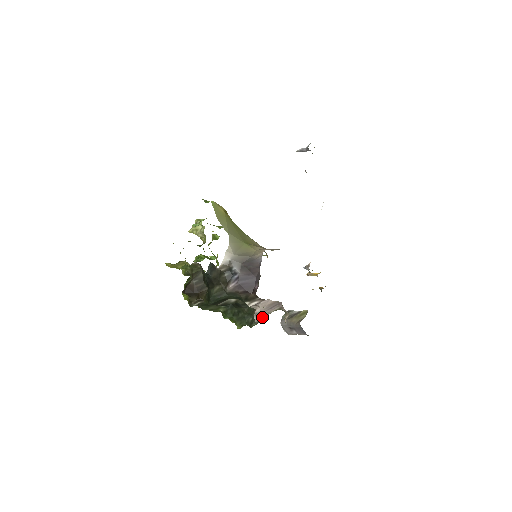
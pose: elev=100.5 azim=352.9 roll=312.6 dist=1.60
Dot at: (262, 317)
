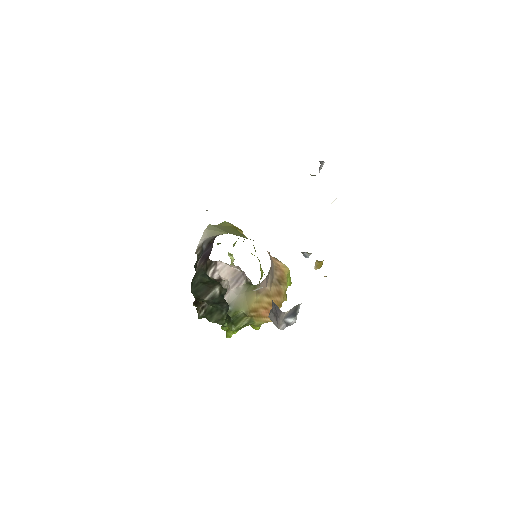
Dot at: (233, 297)
